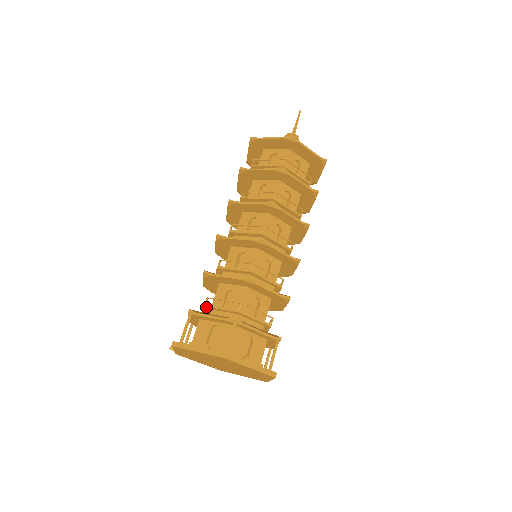
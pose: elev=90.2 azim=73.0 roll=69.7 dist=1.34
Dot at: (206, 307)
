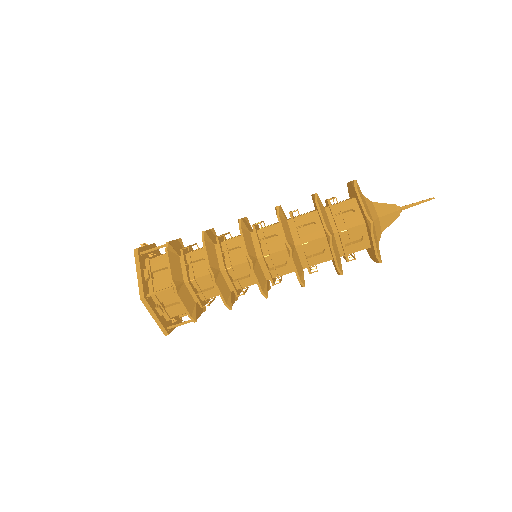
Dot at: (181, 251)
